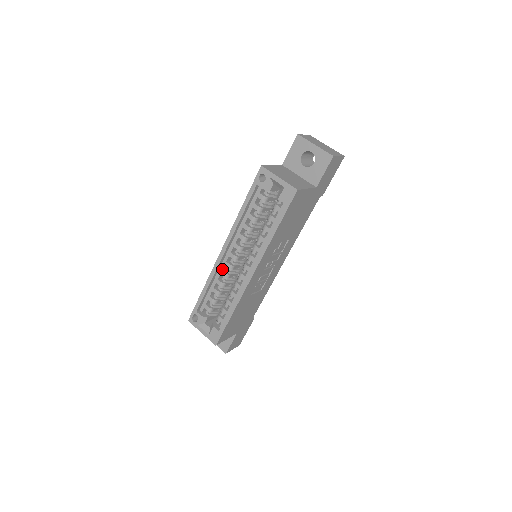
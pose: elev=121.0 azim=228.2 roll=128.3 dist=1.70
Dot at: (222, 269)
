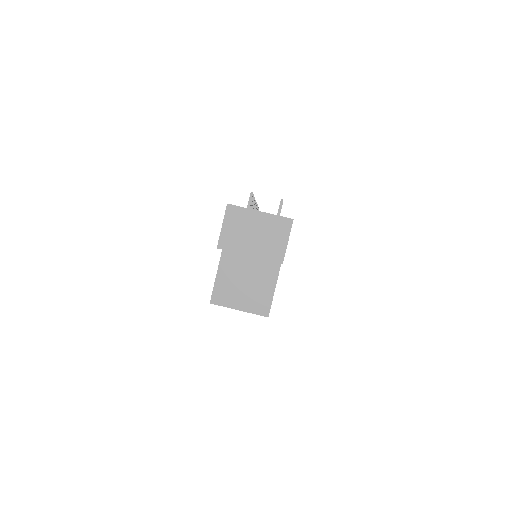
Dot at: occluded
